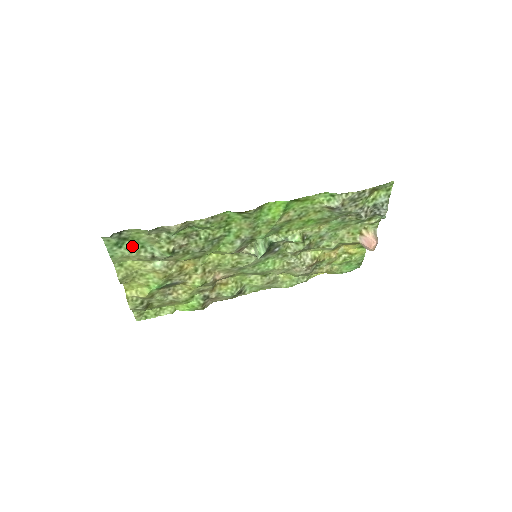
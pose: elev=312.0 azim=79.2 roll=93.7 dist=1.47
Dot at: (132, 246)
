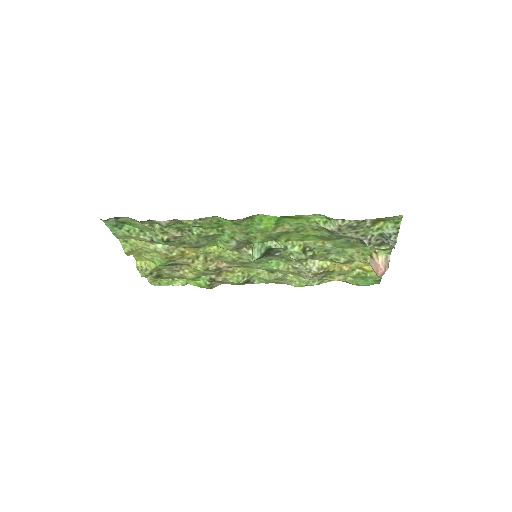
Dot at: (132, 229)
